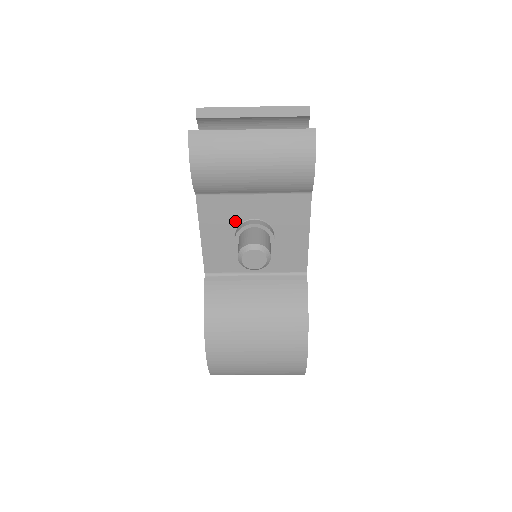
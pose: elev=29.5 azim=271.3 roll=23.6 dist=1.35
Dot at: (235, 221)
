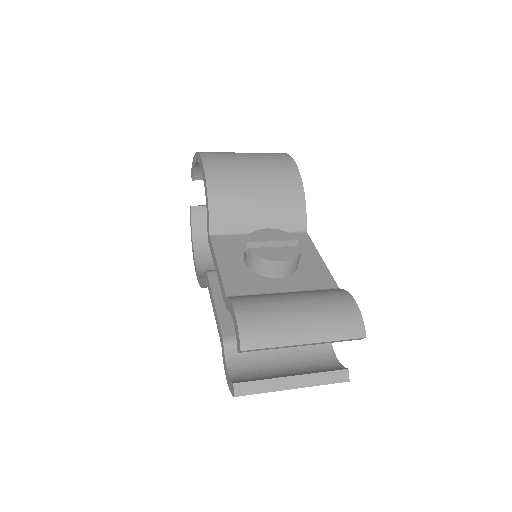
Dot at: occluded
